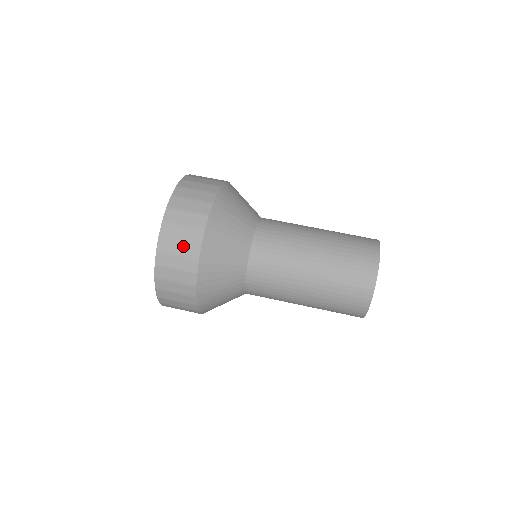
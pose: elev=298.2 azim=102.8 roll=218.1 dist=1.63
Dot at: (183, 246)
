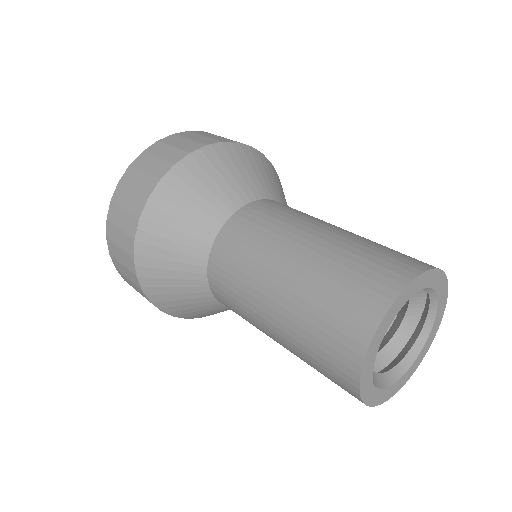
Dot at: (170, 152)
